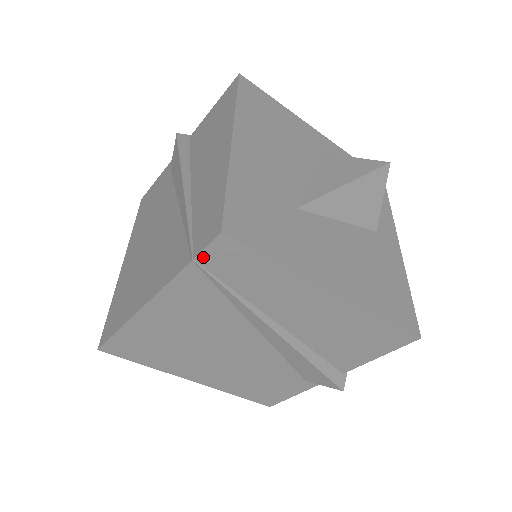
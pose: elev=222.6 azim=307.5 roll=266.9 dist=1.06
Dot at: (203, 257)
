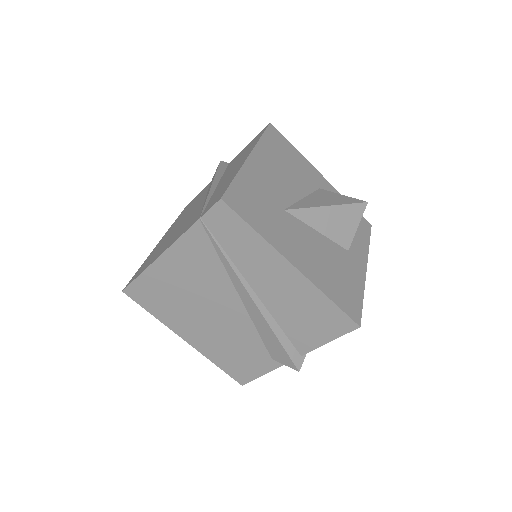
Dot at: (207, 217)
